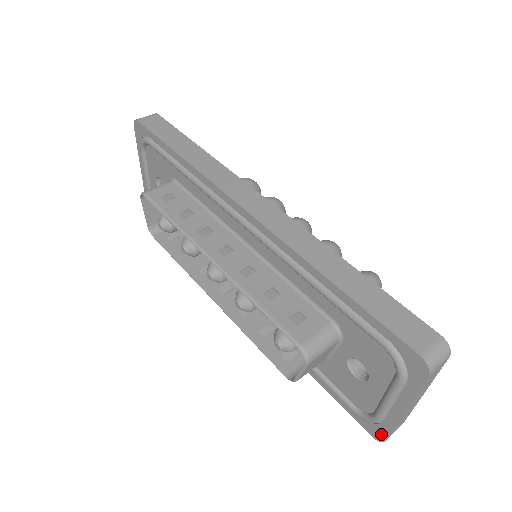
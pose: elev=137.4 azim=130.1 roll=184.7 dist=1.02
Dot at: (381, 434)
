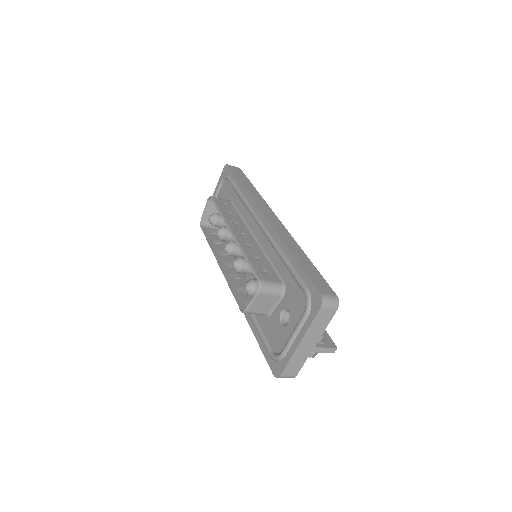
Dot at: (280, 369)
